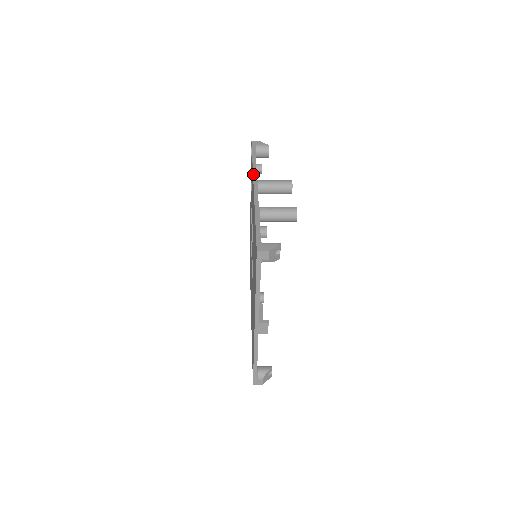
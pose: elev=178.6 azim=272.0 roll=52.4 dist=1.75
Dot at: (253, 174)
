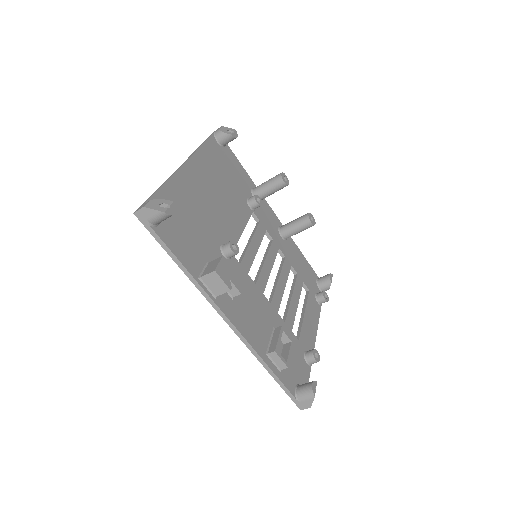
Dot at: occluded
